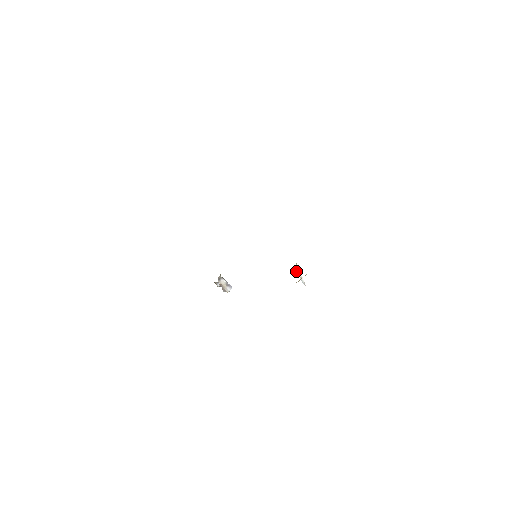
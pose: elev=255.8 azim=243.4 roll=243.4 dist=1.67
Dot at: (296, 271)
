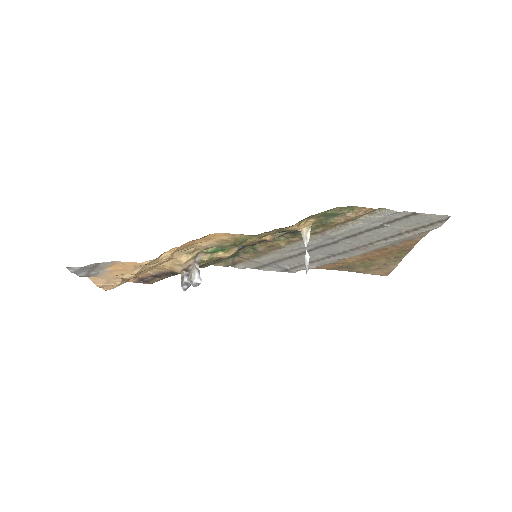
Dot at: (306, 237)
